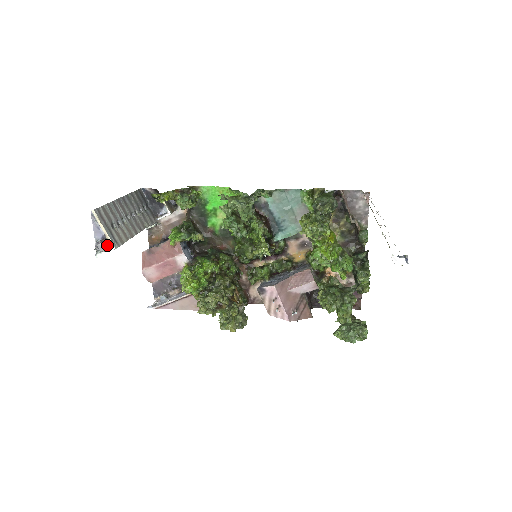
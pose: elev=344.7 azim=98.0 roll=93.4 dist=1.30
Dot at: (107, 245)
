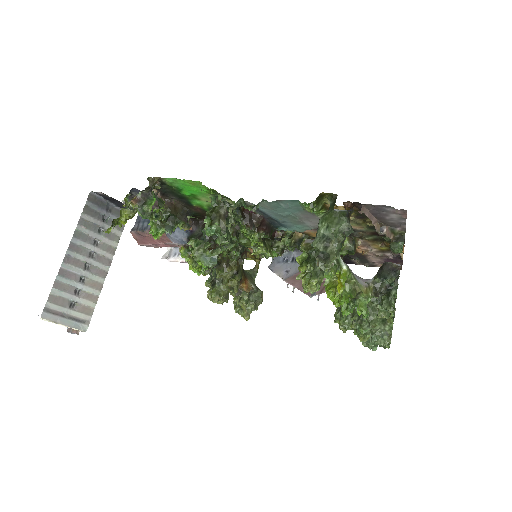
Dot at: (75, 333)
